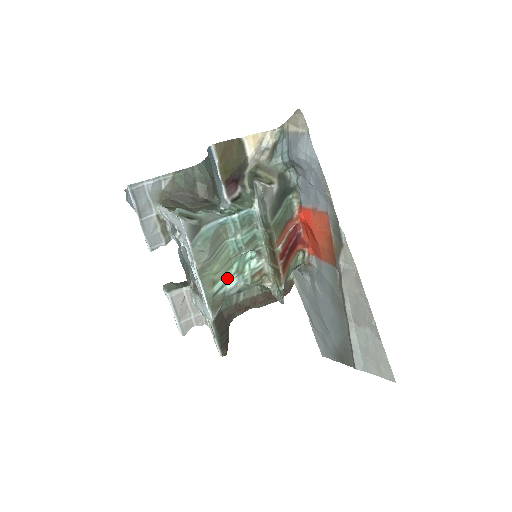
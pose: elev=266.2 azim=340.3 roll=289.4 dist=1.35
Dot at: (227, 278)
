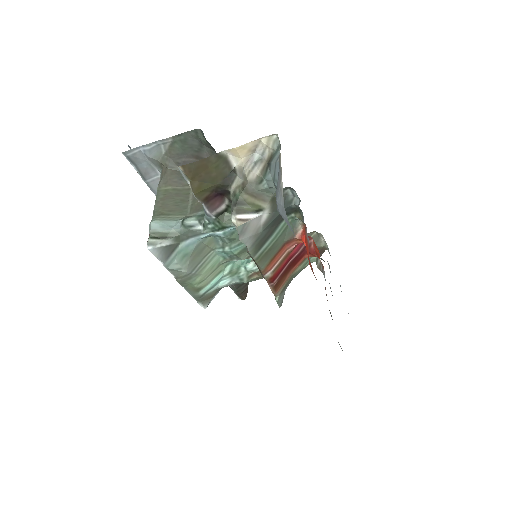
Dot at: (217, 280)
